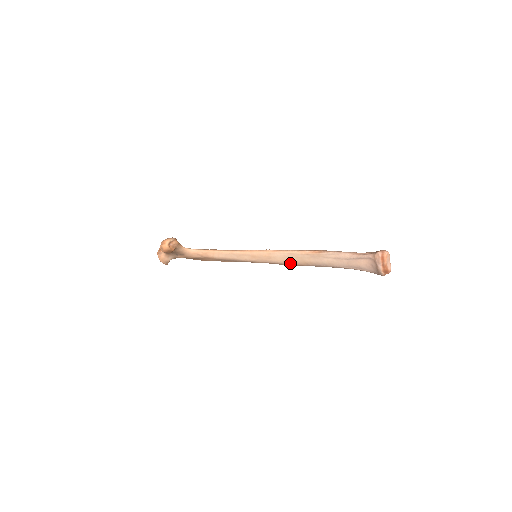
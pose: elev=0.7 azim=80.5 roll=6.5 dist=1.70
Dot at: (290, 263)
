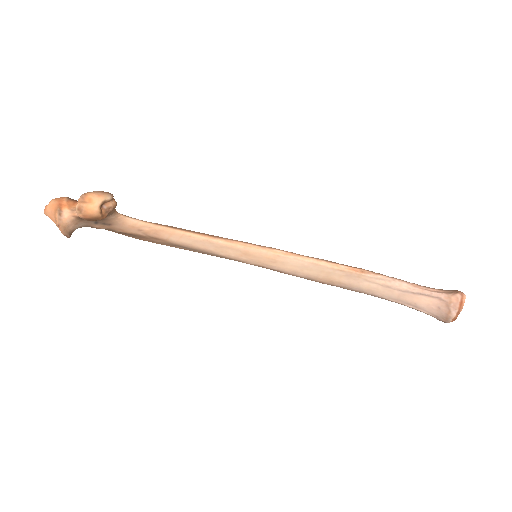
Dot at: (304, 276)
